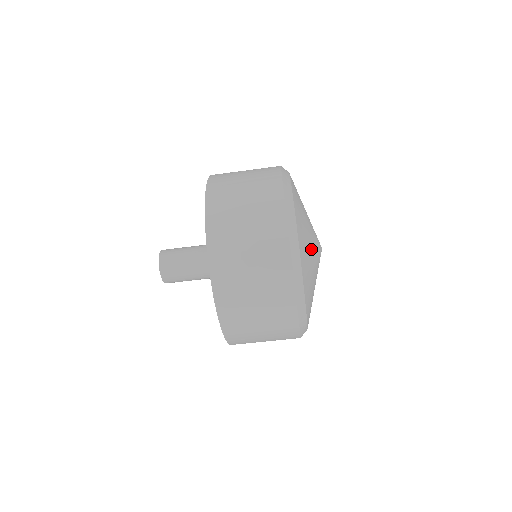
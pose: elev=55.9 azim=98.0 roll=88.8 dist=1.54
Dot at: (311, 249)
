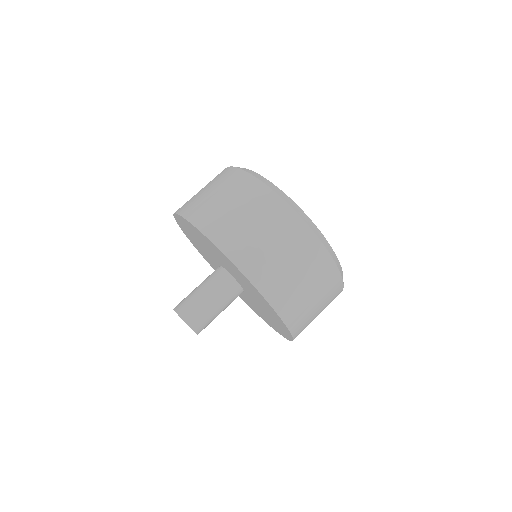
Dot at: occluded
